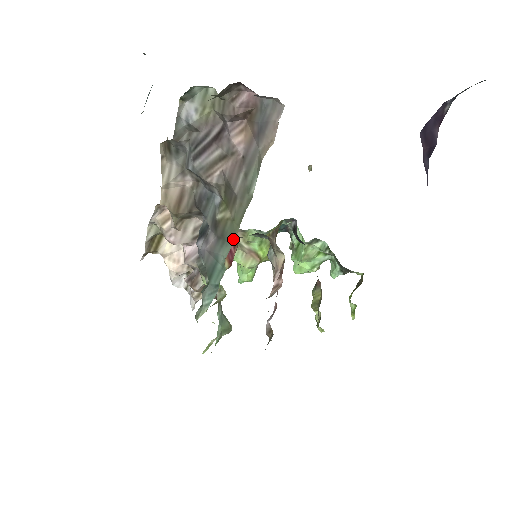
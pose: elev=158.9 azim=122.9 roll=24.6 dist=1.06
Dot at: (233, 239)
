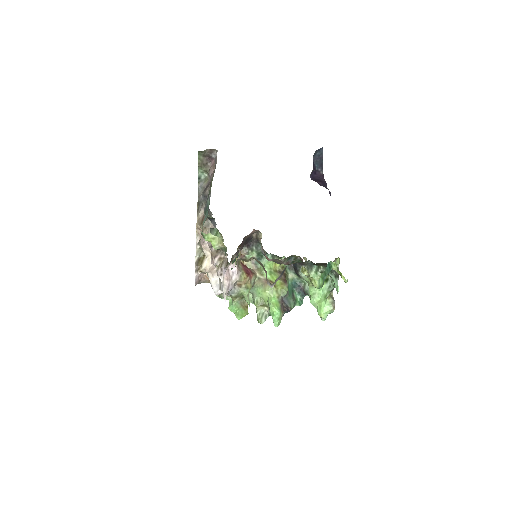
Dot at: (210, 190)
